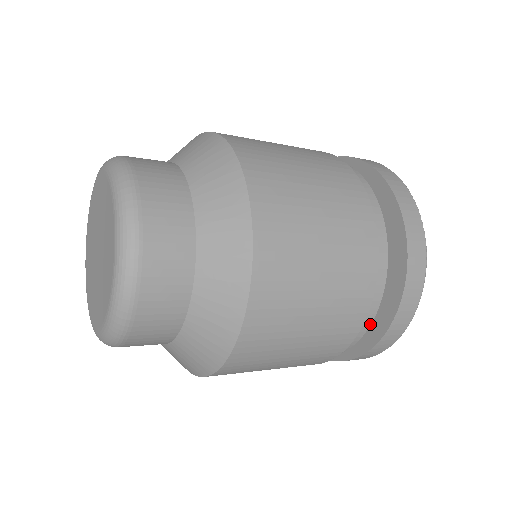
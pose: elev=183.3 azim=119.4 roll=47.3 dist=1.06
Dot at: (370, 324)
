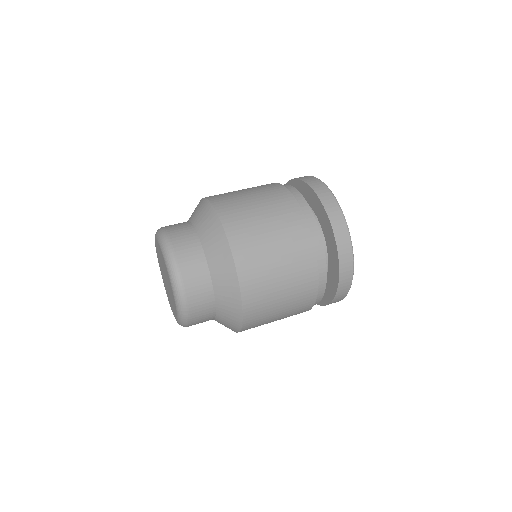
Dot at: occluded
